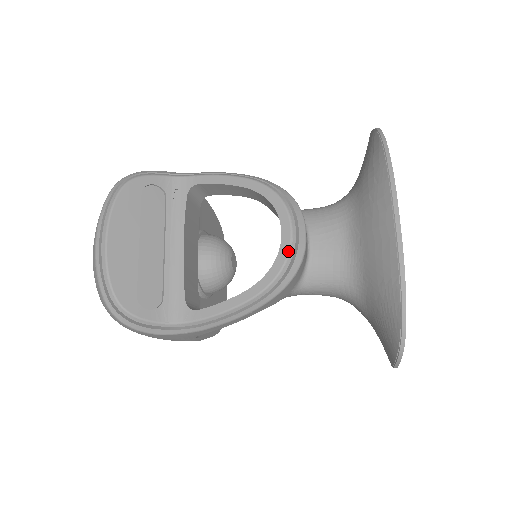
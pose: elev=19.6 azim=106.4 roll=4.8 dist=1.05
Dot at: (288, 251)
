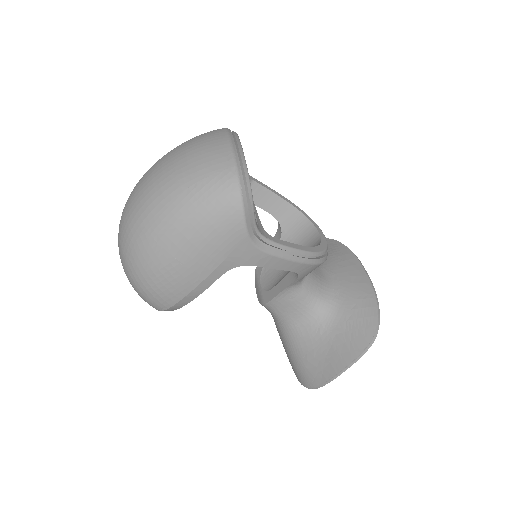
Dot at: (327, 244)
